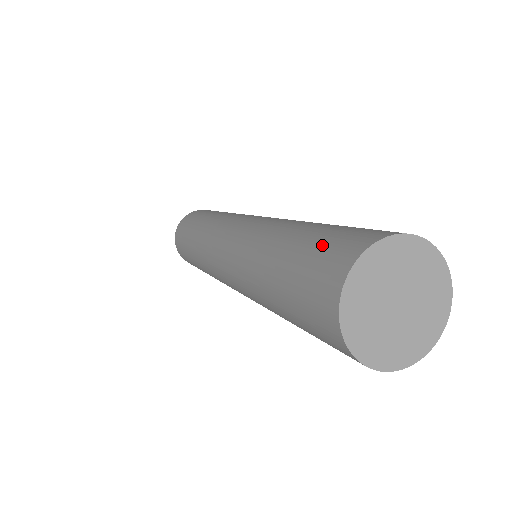
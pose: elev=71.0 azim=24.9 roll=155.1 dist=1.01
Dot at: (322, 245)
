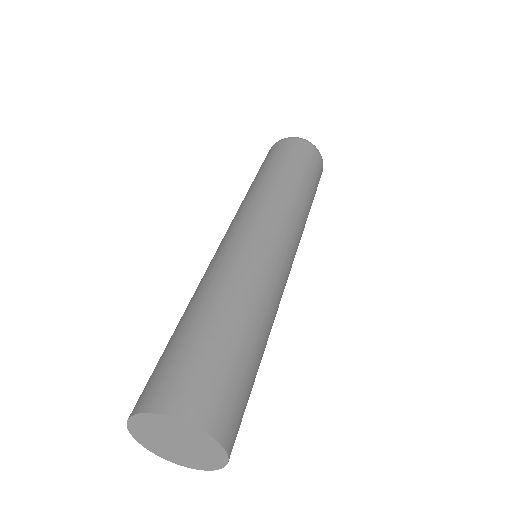
Dot at: (170, 364)
